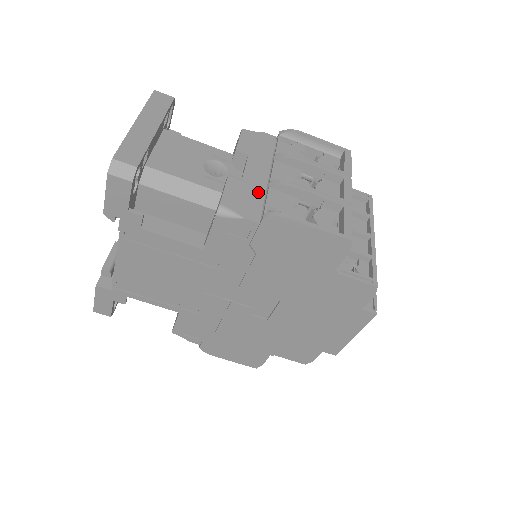
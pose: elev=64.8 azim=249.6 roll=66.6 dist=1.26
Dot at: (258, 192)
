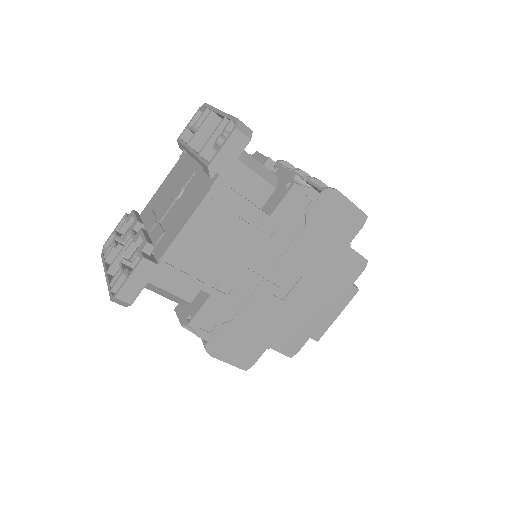
Dot at: occluded
